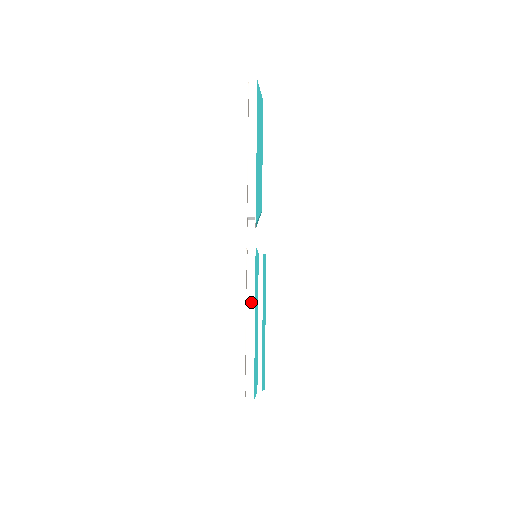
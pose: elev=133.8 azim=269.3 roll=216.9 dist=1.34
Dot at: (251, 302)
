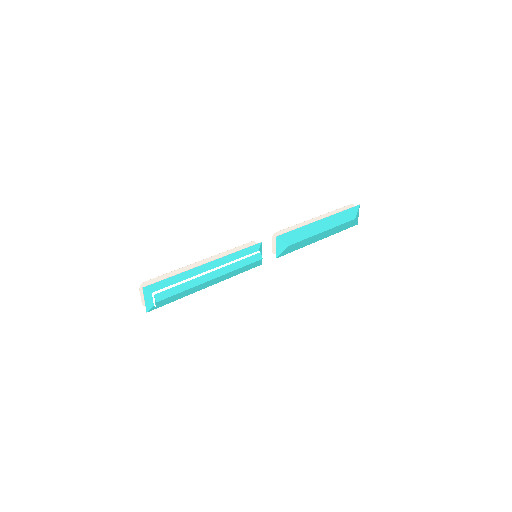
Dot at: occluded
